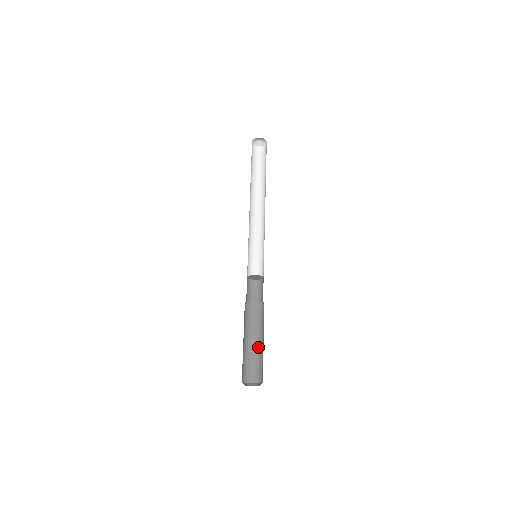
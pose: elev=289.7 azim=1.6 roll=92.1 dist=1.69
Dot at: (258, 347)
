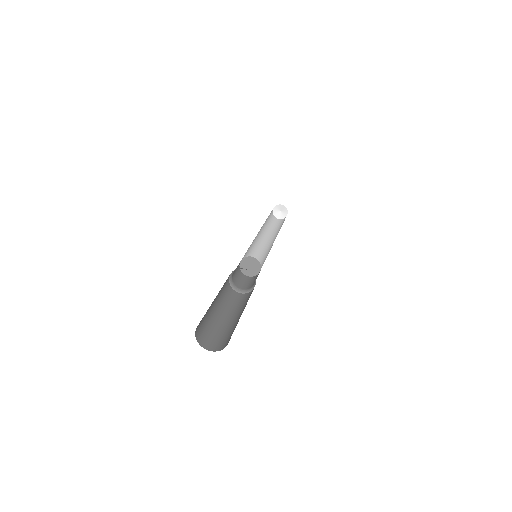
Dot at: occluded
